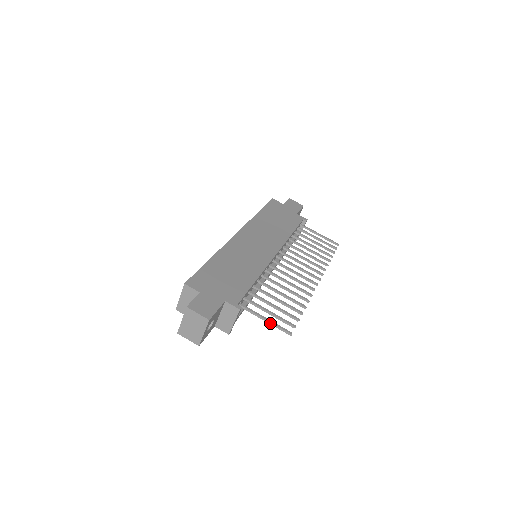
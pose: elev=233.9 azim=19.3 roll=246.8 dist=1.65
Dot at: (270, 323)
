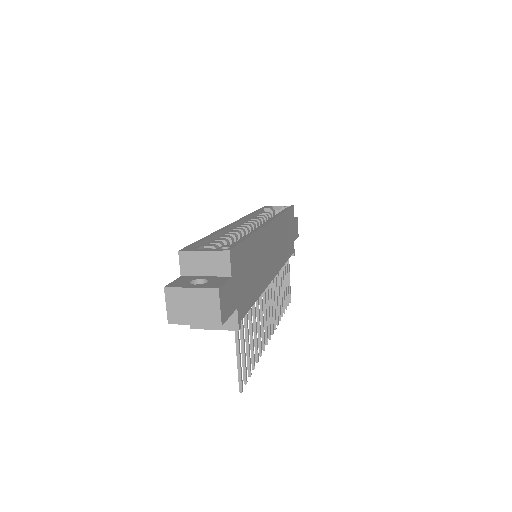
Dot at: (239, 363)
